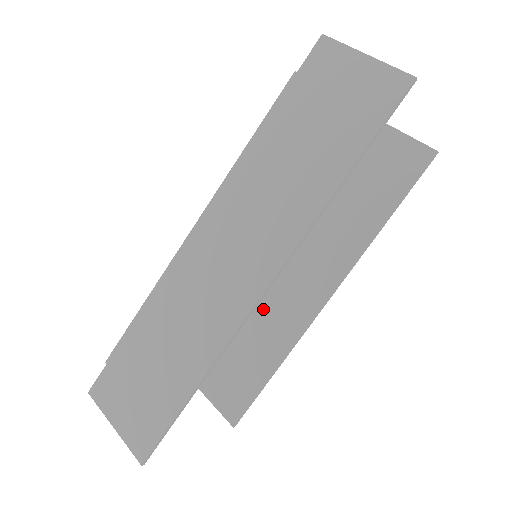
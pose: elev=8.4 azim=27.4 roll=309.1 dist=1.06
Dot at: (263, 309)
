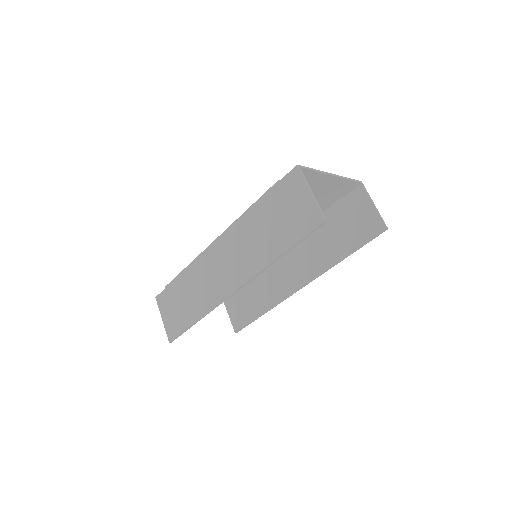
Dot at: (267, 277)
